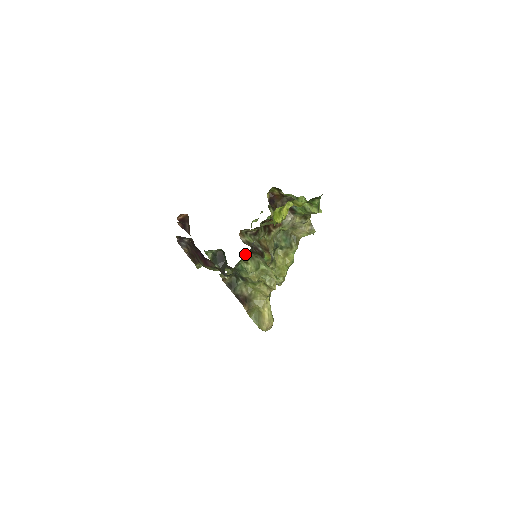
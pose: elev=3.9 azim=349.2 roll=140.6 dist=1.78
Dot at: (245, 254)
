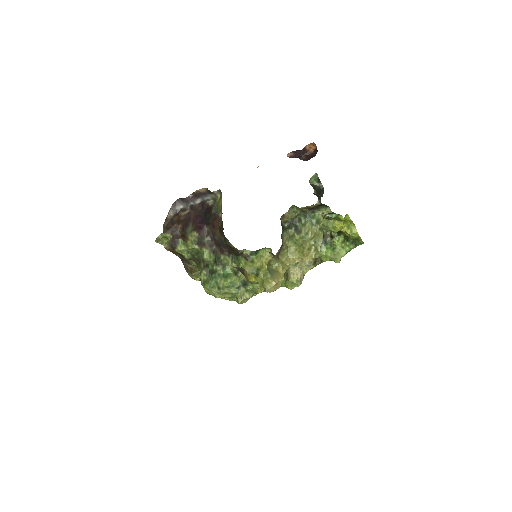
Dot at: (197, 272)
